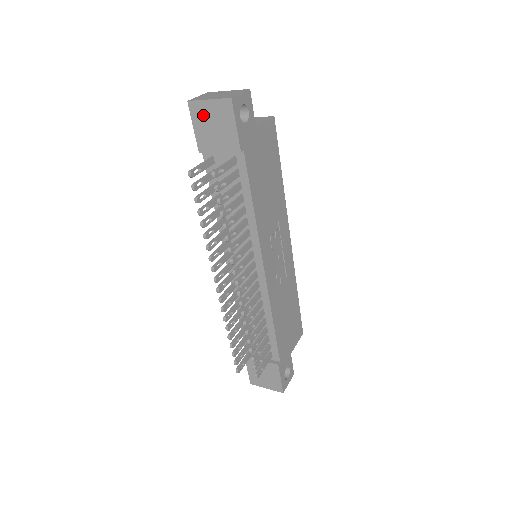
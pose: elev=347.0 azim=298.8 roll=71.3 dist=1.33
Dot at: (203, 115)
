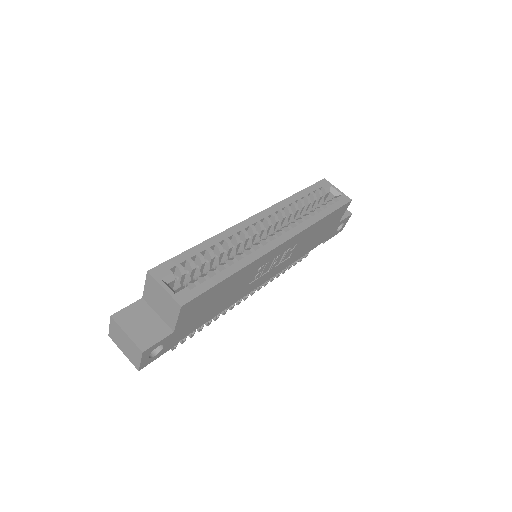
Dot at: occluded
